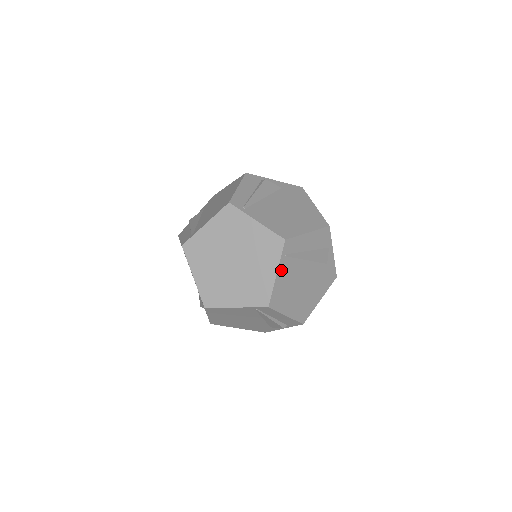
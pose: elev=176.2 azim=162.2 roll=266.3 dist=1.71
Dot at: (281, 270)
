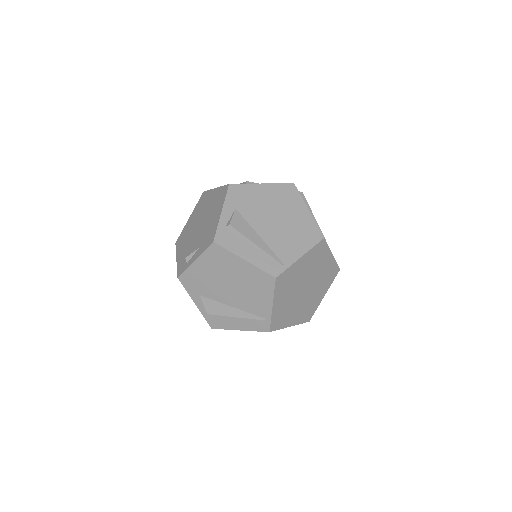
Dot at: occluded
